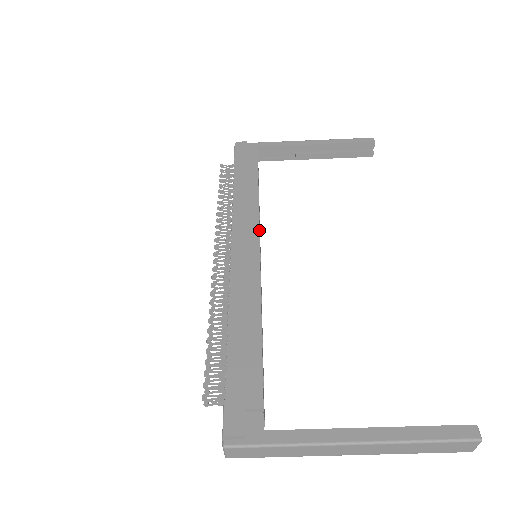
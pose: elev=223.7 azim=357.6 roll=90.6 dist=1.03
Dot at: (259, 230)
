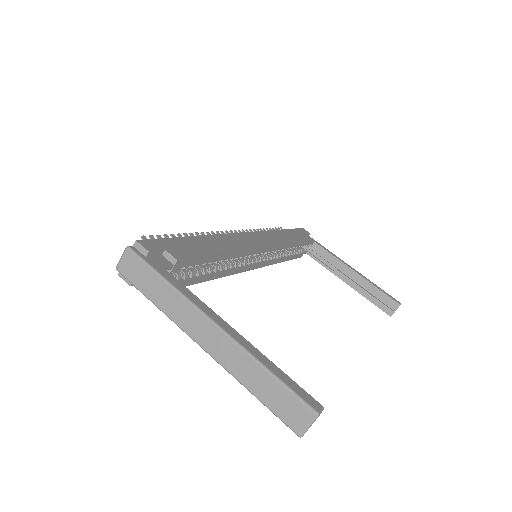
Dot at: (274, 245)
